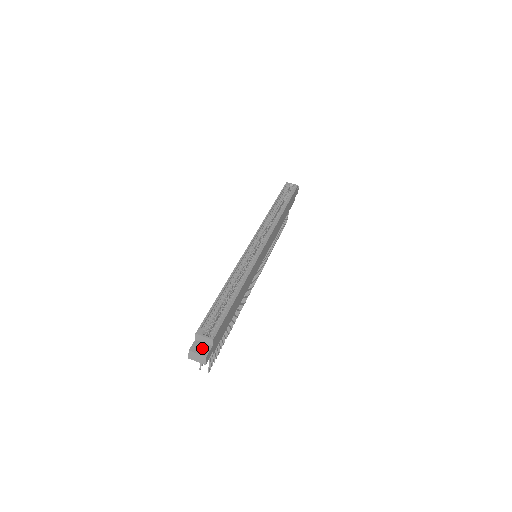
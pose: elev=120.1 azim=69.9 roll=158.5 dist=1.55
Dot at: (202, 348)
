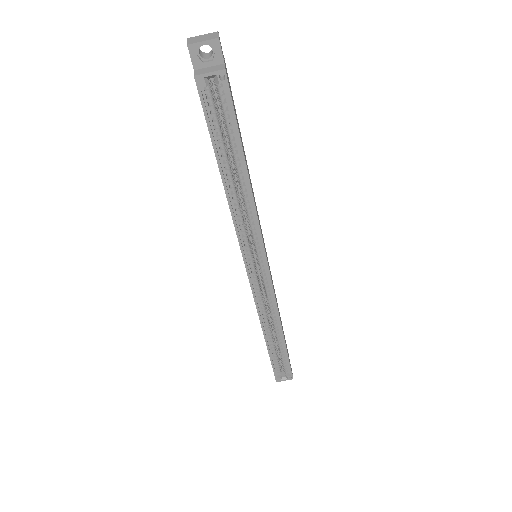
Dot at: occluded
